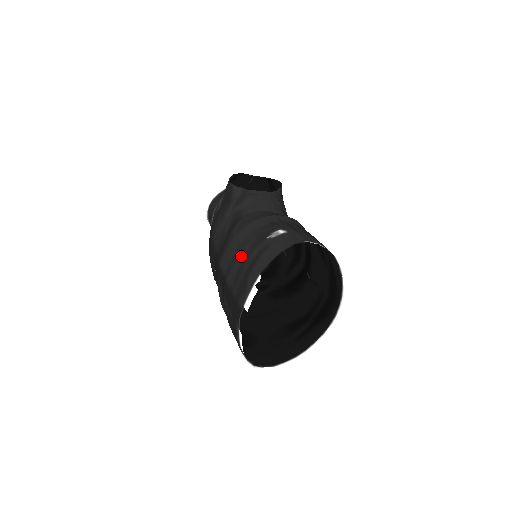
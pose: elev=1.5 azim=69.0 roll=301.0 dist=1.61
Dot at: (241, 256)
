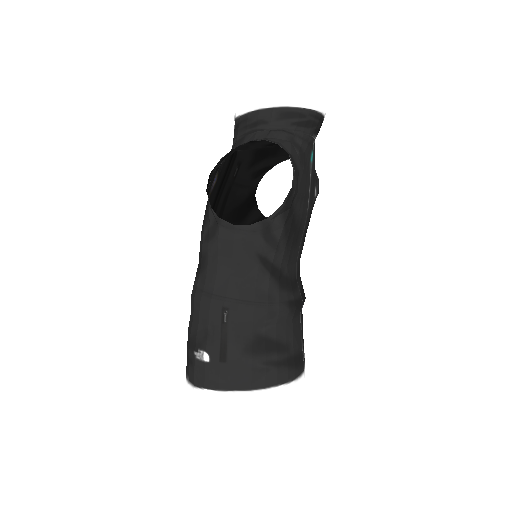
Dot at: occluded
